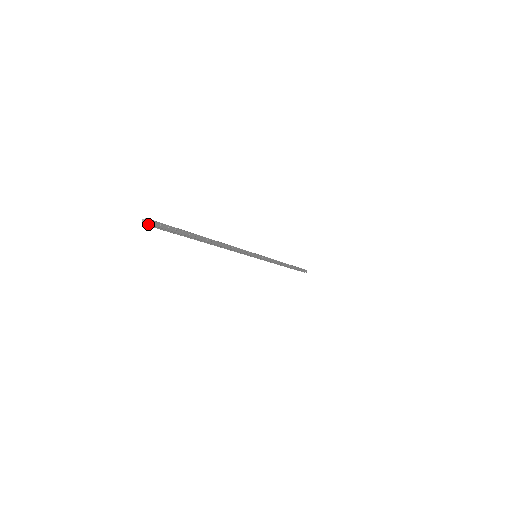
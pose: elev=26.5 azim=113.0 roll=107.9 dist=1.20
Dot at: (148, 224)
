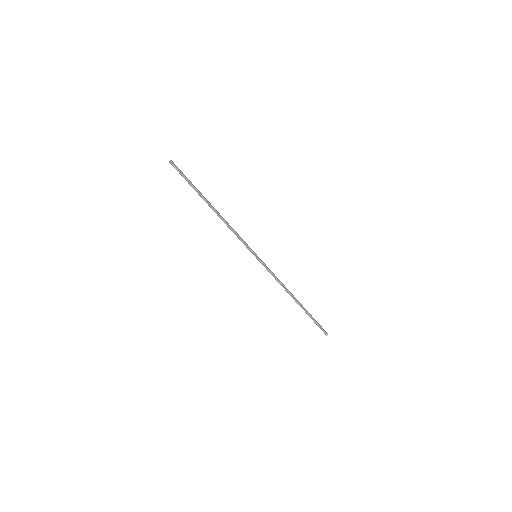
Dot at: (171, 162)
